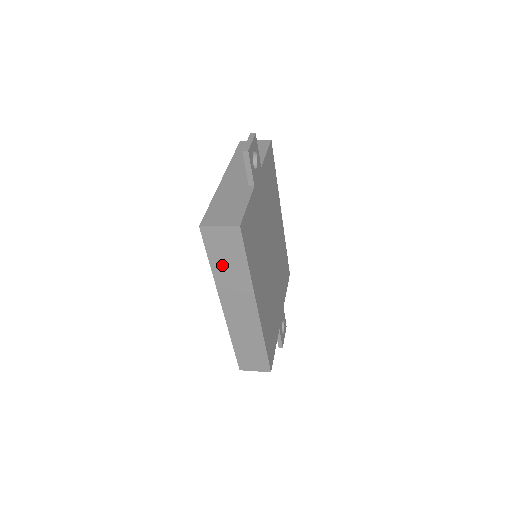
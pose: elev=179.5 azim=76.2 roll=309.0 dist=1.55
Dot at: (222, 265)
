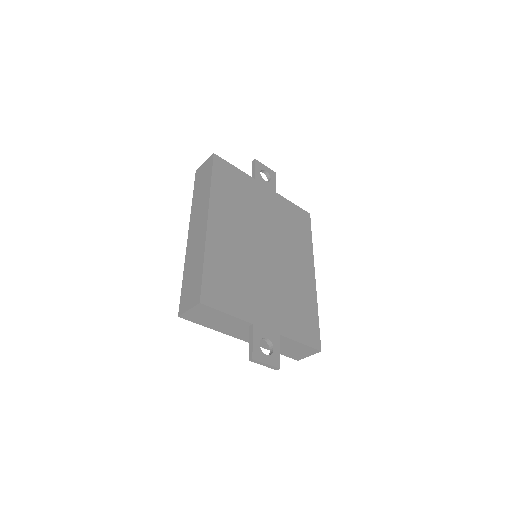
Dot at: (199, 191)
